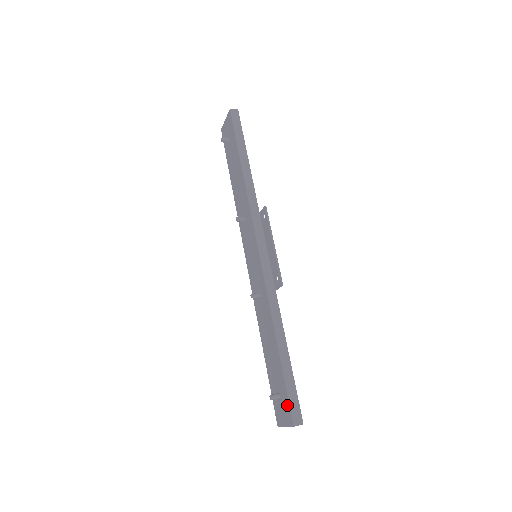
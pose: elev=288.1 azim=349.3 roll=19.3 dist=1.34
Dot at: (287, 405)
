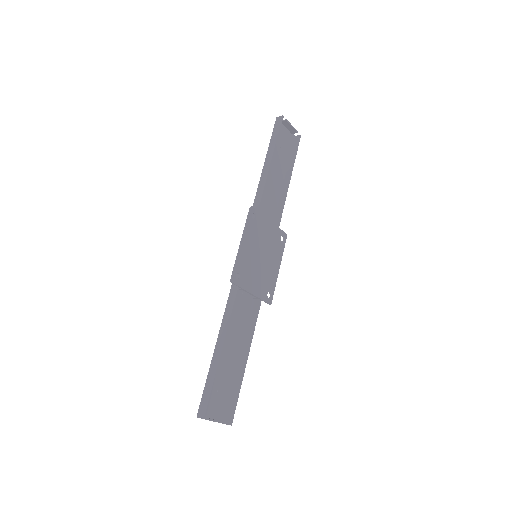
Dot at: (205, 397)
